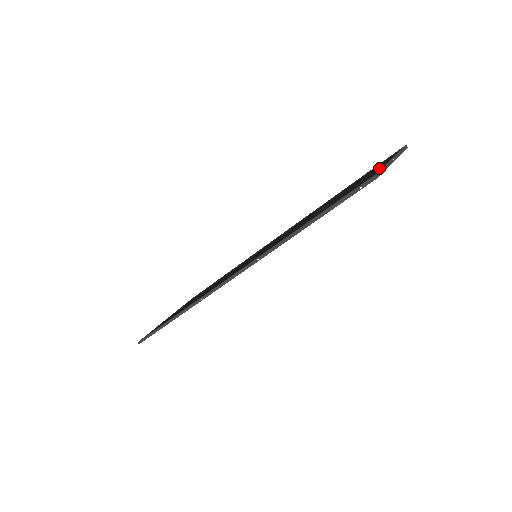
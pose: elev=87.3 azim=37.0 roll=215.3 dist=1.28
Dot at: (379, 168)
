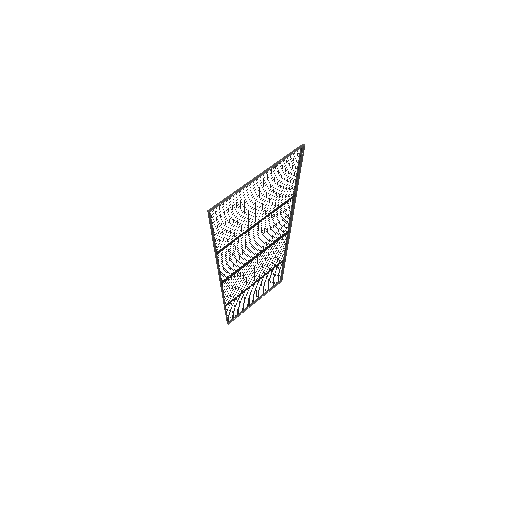
Dot at: occluded
